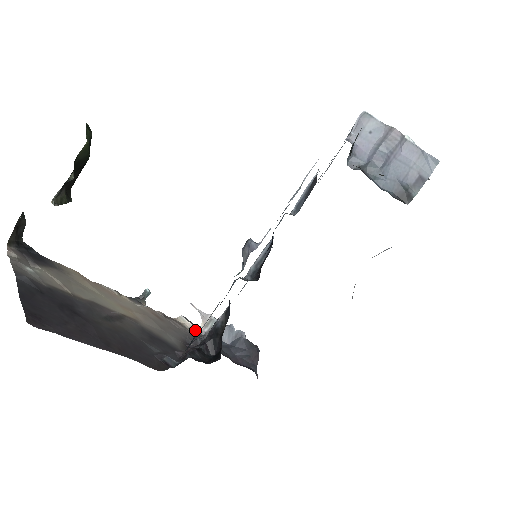
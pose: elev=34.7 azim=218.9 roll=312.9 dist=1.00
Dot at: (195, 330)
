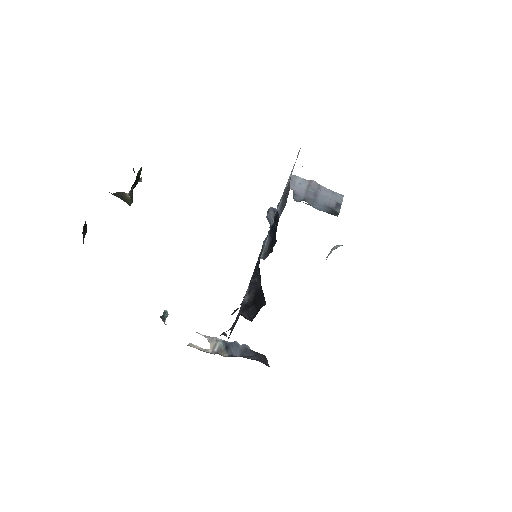
Dot at: (206, 351)
